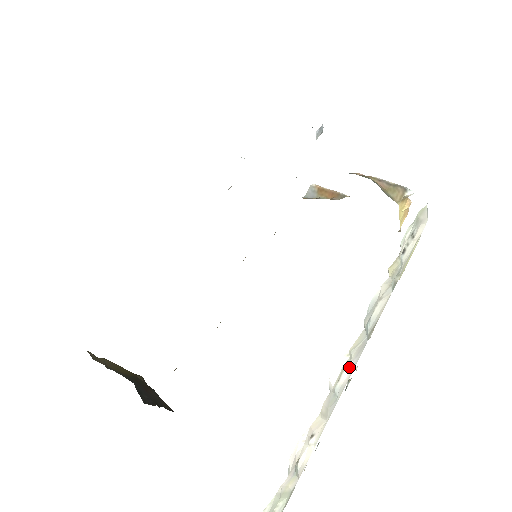
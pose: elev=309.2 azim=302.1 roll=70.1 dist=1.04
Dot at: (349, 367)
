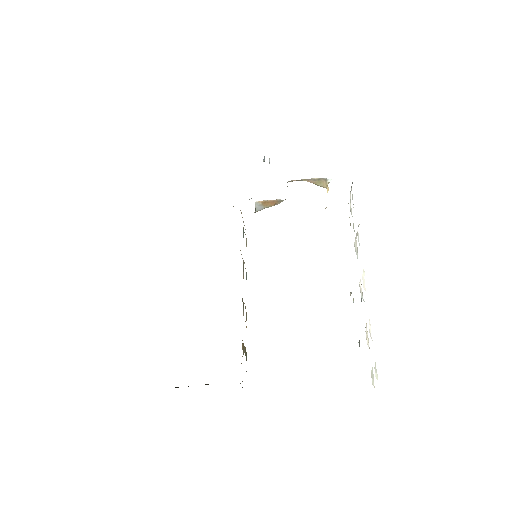
Dot at: occluded
